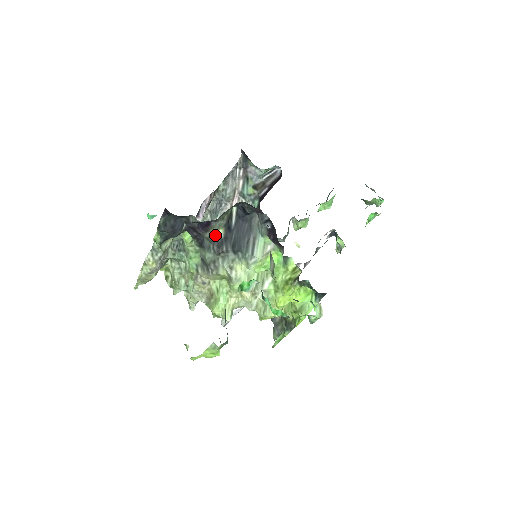
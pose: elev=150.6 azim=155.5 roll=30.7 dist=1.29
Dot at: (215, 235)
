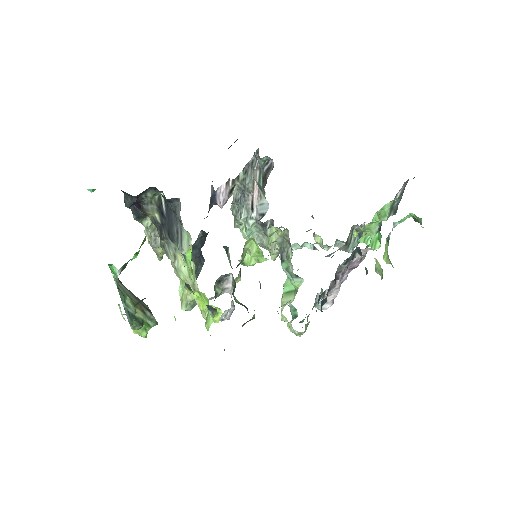
Dot at: (155, 219)
